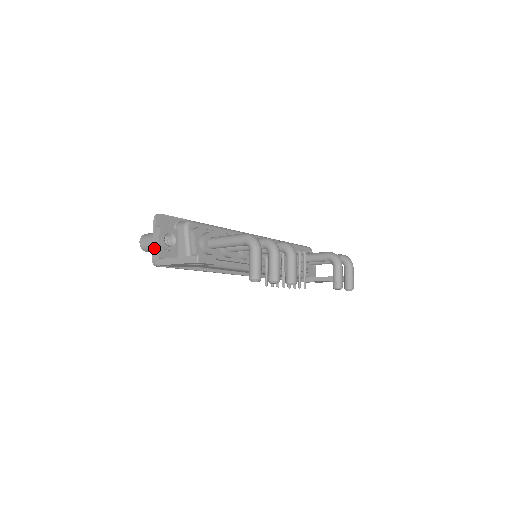
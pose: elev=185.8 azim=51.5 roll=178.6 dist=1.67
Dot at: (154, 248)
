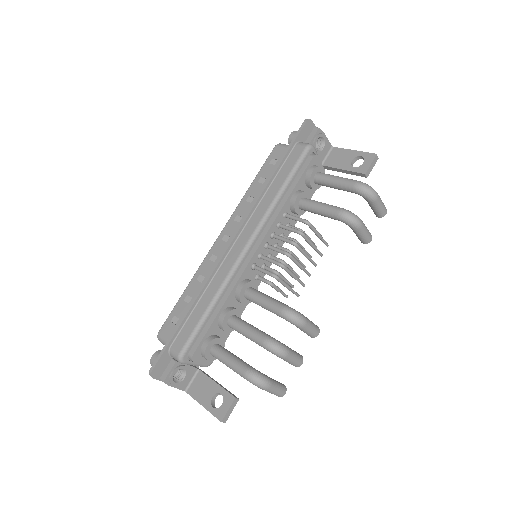
Dot at: occluded
